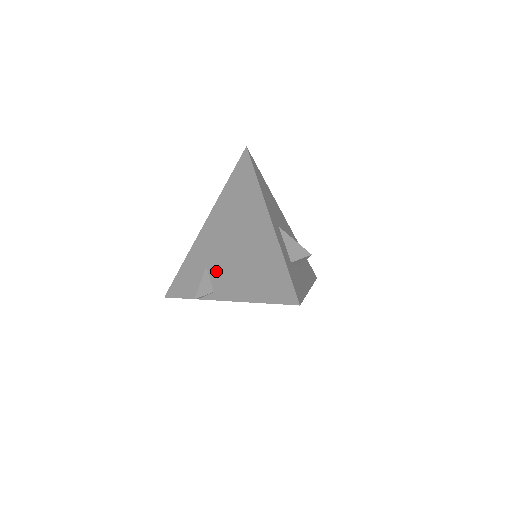
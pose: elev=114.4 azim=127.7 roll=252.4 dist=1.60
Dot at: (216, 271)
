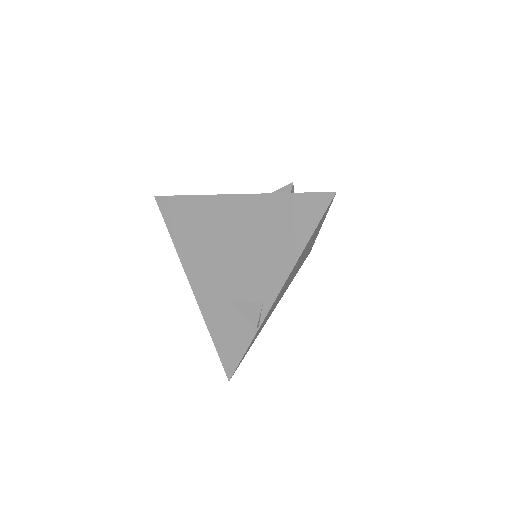
Dot at: (244, 289)
